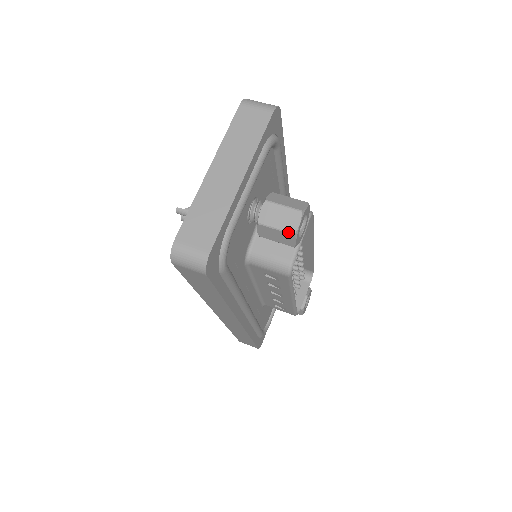
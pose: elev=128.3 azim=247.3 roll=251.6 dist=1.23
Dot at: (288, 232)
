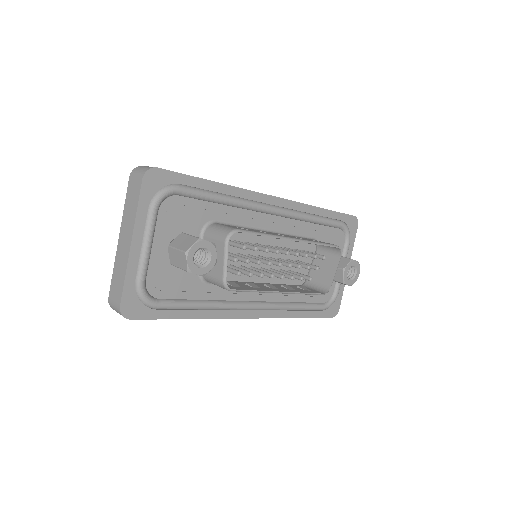
Dot at: (184, 270)
